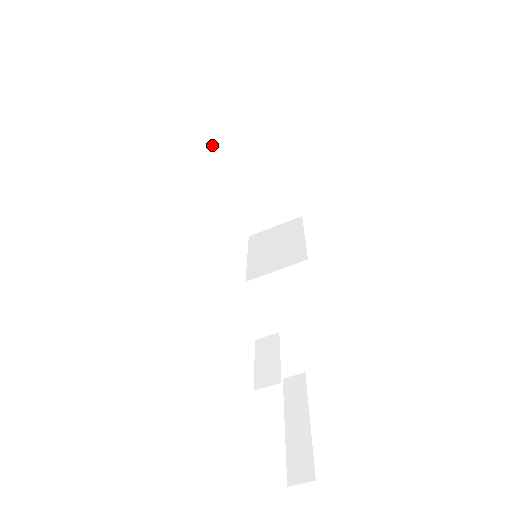
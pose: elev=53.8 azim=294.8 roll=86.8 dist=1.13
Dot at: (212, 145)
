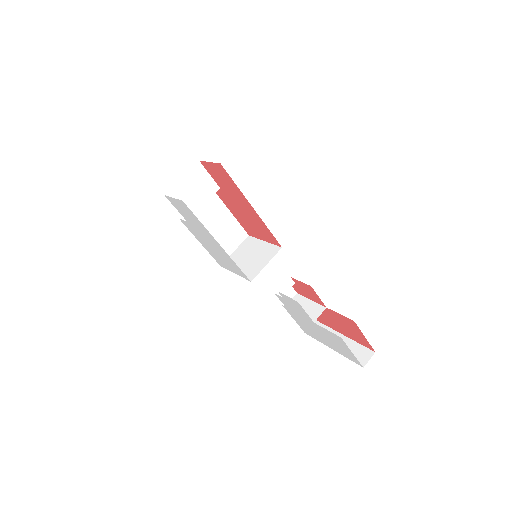
Dot at: (189, 202)
